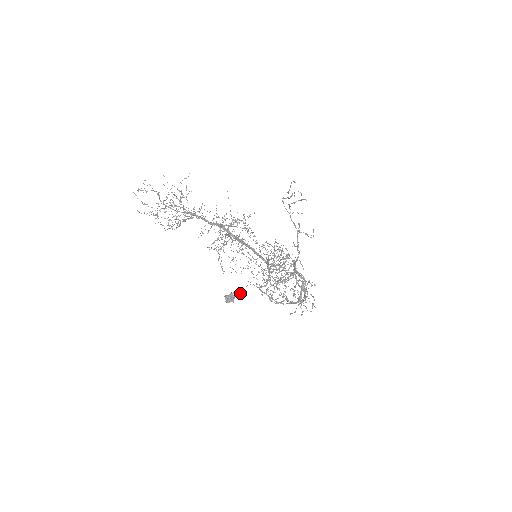
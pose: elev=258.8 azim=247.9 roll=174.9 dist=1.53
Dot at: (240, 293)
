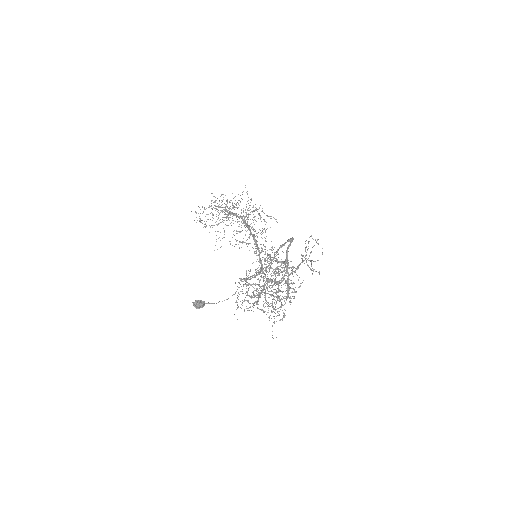
Dot at: (213, 303)
